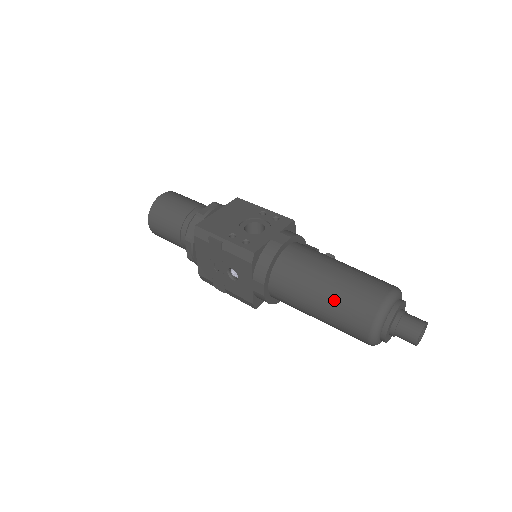
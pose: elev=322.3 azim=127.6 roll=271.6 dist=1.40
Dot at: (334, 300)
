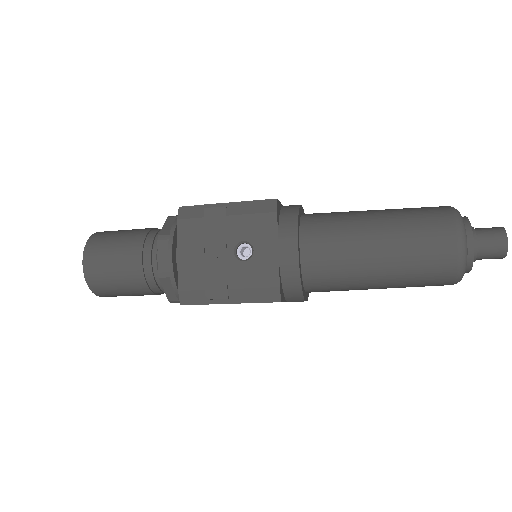
Dot at: (396, 221)
